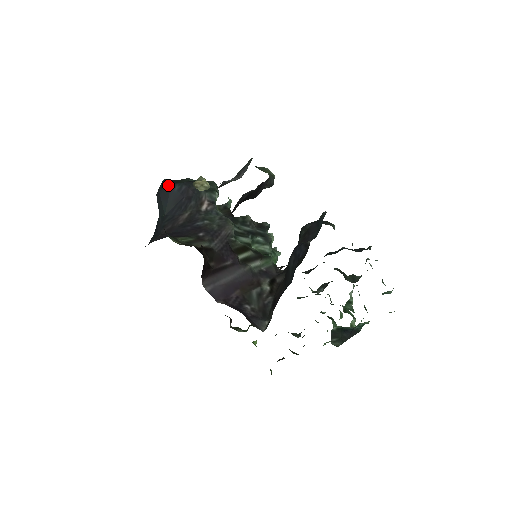
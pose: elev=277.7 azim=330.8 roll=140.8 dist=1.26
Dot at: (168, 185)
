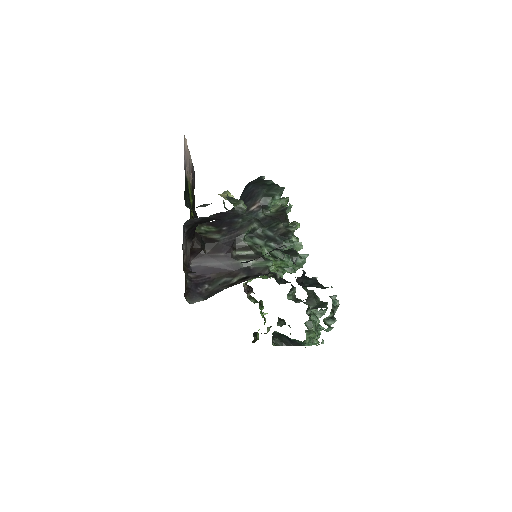
Dot at: (249, 183)
